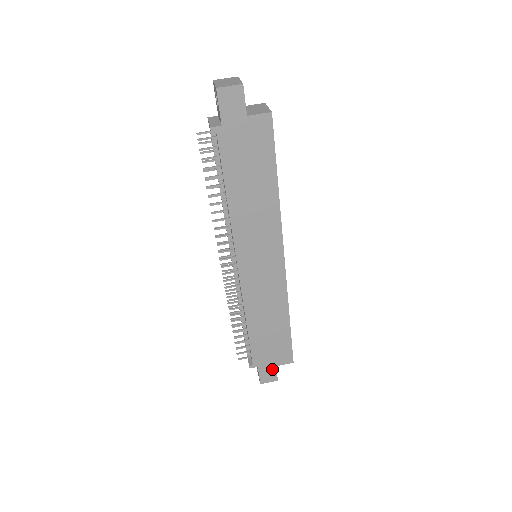
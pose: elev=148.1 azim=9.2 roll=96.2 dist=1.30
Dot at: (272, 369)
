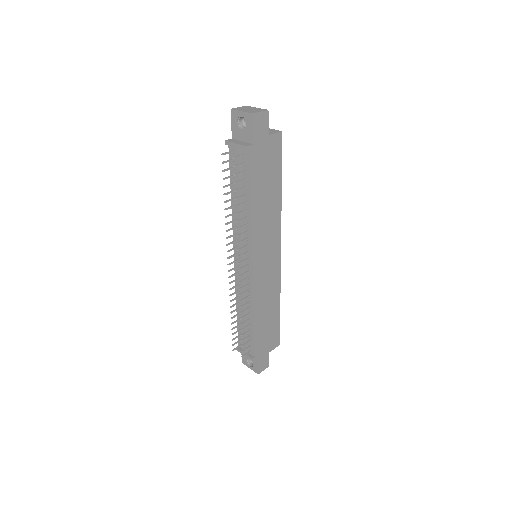
Dot at: (266, 356)
